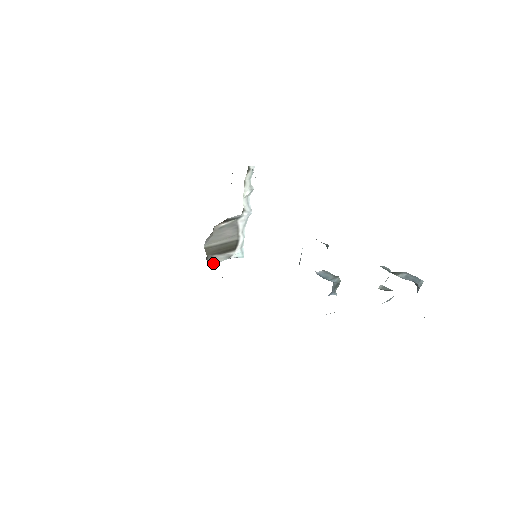
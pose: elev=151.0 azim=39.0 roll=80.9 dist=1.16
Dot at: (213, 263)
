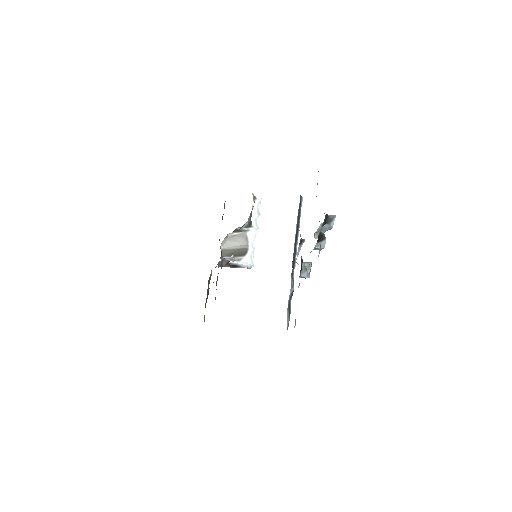
Dot at: occluded
